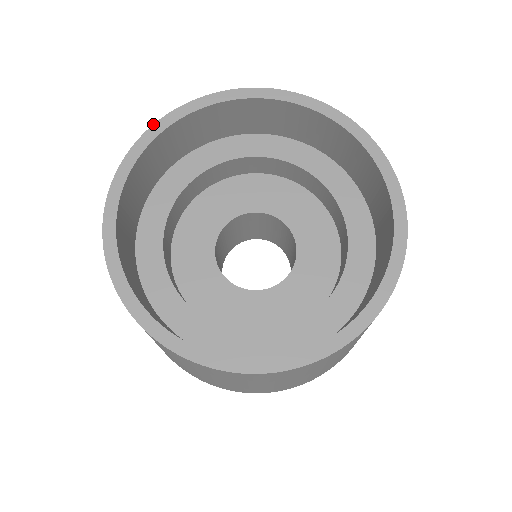
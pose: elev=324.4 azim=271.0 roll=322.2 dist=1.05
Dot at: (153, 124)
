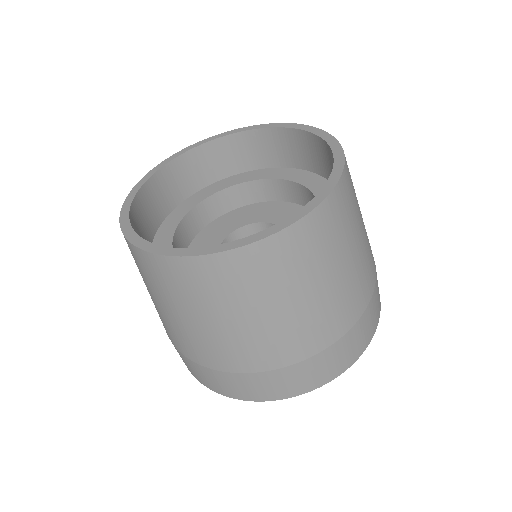
Dot at: (222, 133)
